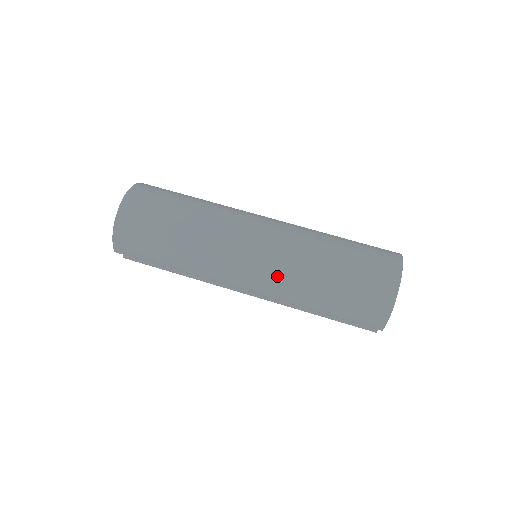
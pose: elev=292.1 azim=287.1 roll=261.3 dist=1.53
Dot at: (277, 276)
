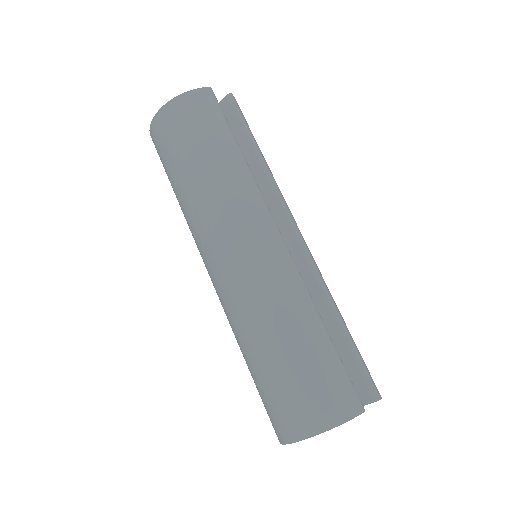
Dot at: (224, 305)
